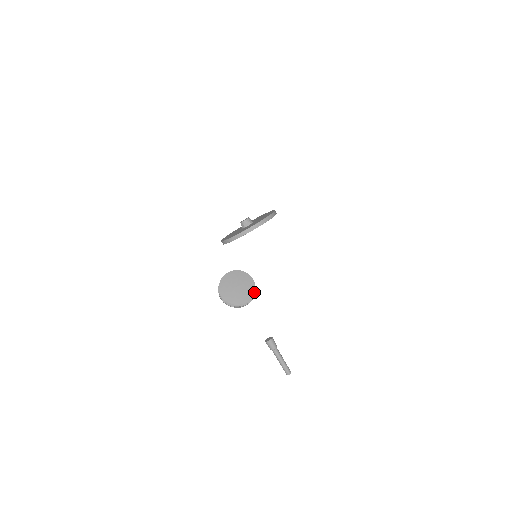
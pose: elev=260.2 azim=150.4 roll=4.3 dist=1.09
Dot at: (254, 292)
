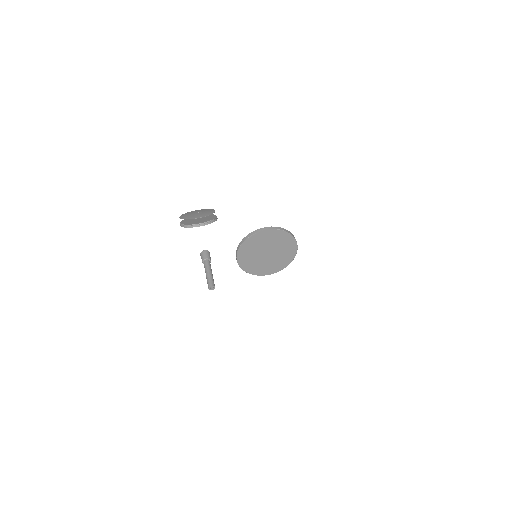
Dot at: occluded
